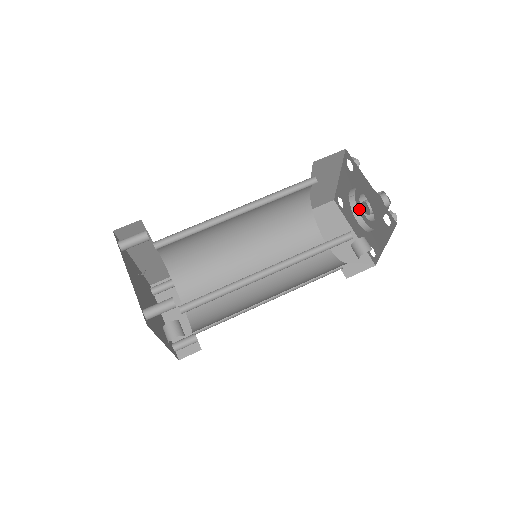
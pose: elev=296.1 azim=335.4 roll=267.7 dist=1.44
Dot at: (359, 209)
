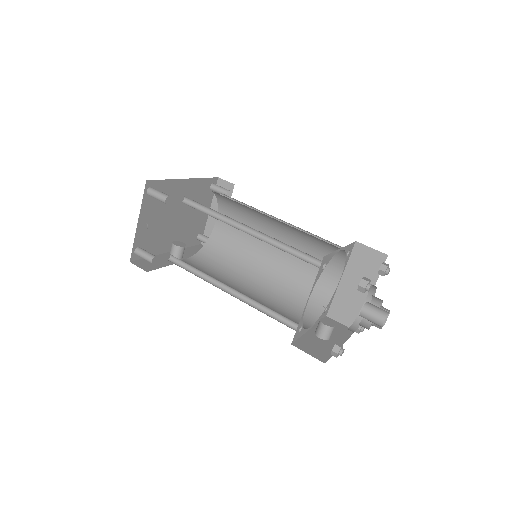
Dot at: (374, 295)
